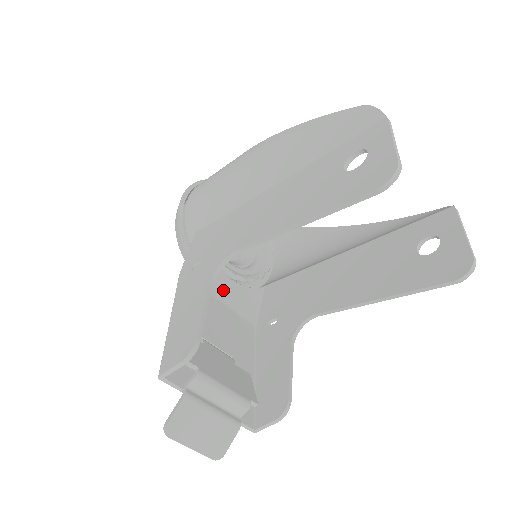
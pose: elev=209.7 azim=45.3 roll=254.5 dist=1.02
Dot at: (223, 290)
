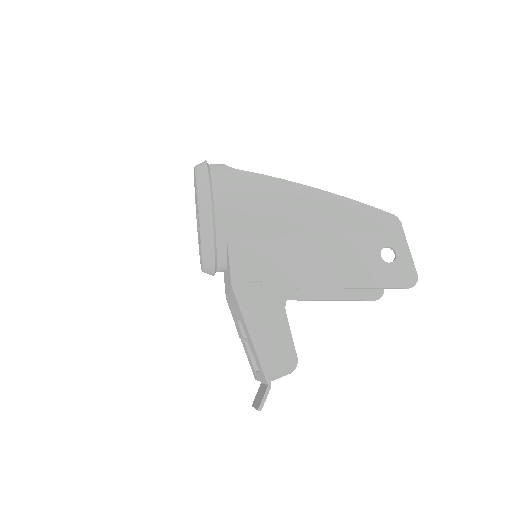
Dot at: occluded
